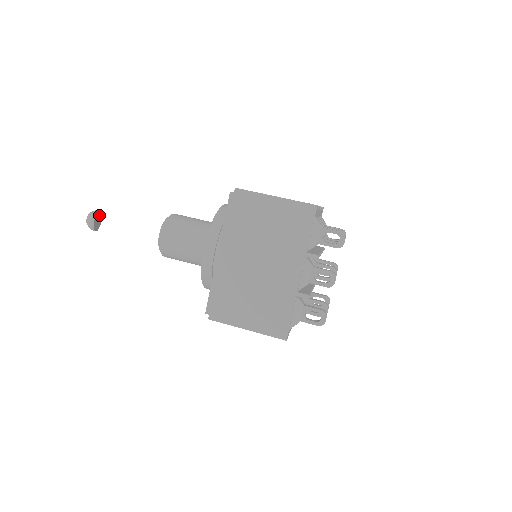
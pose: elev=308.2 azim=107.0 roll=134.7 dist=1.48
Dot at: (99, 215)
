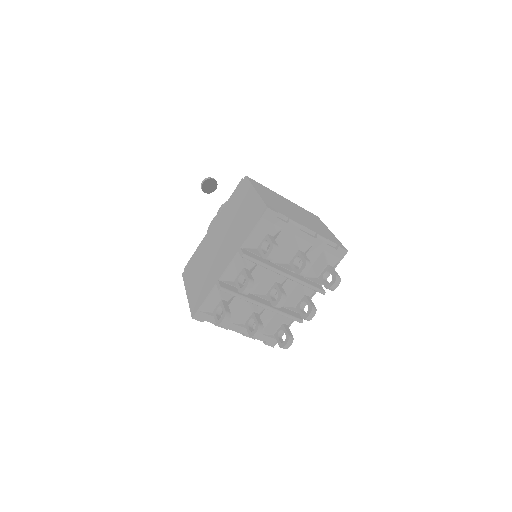
Dot at: (217, 184)
